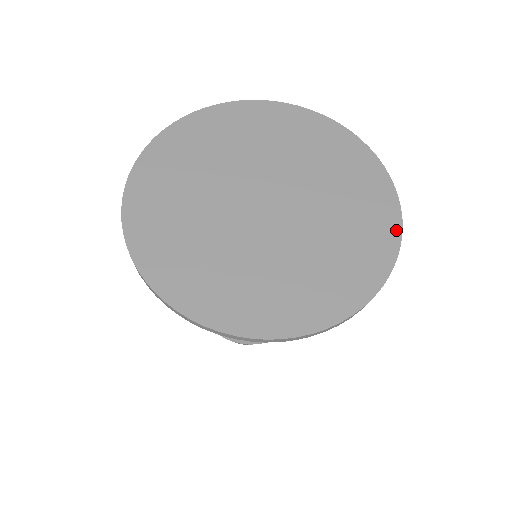
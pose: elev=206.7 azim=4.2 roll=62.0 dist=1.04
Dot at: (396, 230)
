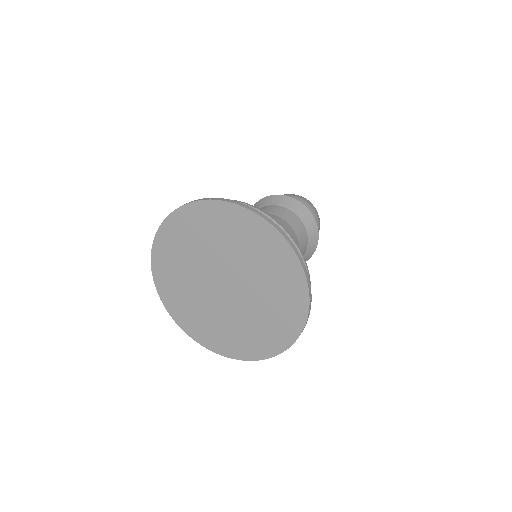
Dot at: (275, 352)
